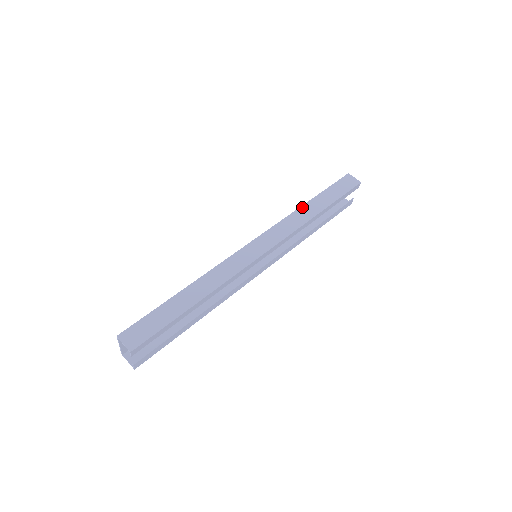
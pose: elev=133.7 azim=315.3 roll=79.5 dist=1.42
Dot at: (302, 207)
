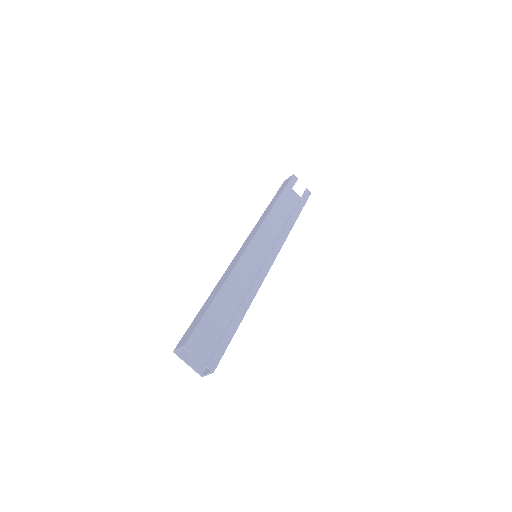
Dot at: (264, 213)
